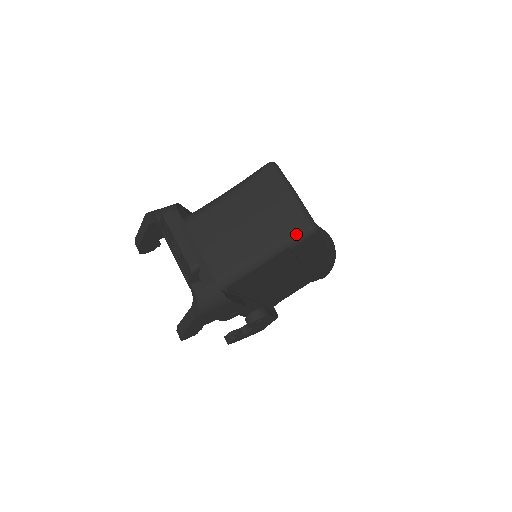
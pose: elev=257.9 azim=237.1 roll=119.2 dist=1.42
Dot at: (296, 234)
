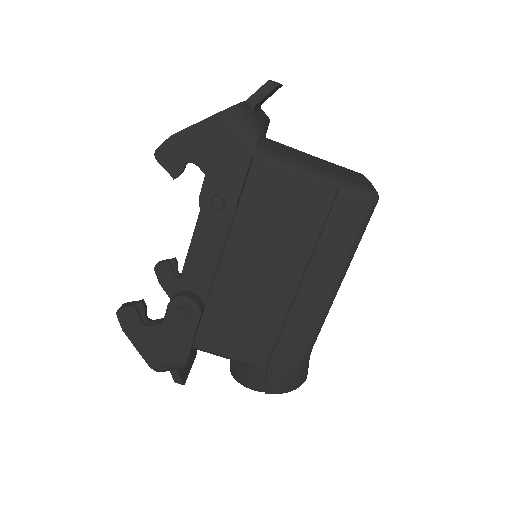
Dot at: (357, 183)
